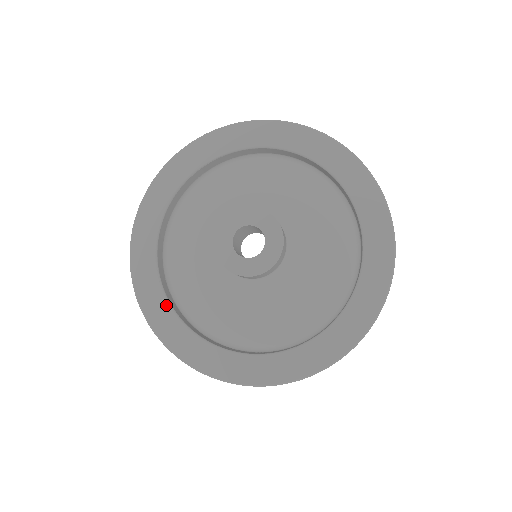
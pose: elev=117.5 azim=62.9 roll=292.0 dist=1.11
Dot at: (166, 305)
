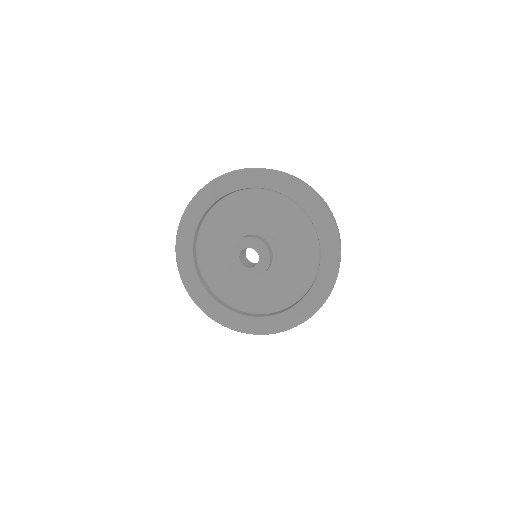
Dot at: (208, 296)
